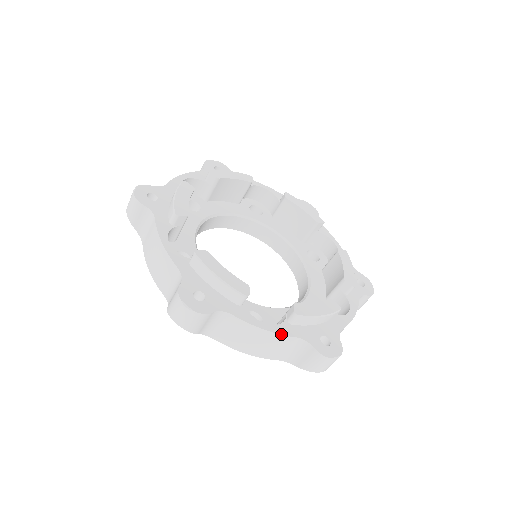
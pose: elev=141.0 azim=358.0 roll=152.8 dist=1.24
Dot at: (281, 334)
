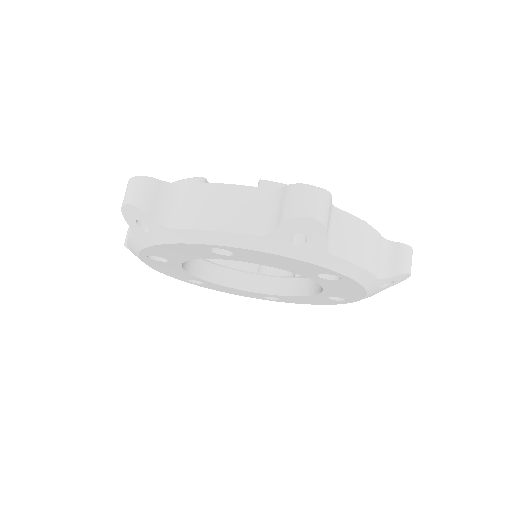
Dot at: (240, 185)
